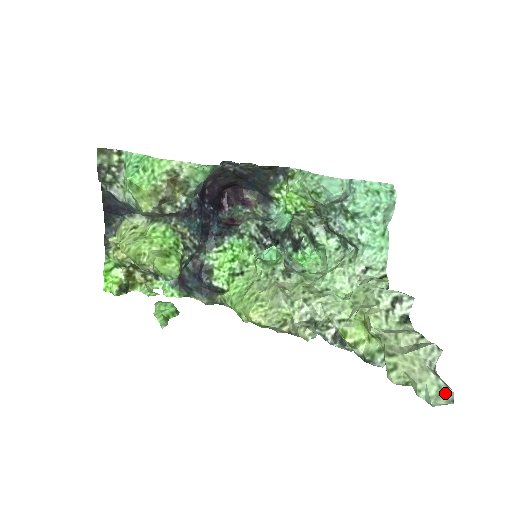
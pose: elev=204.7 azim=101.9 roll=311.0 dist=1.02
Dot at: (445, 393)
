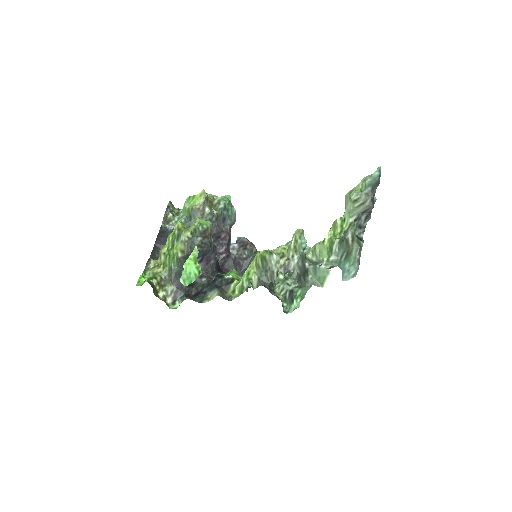
Dot at: (377, 170)
